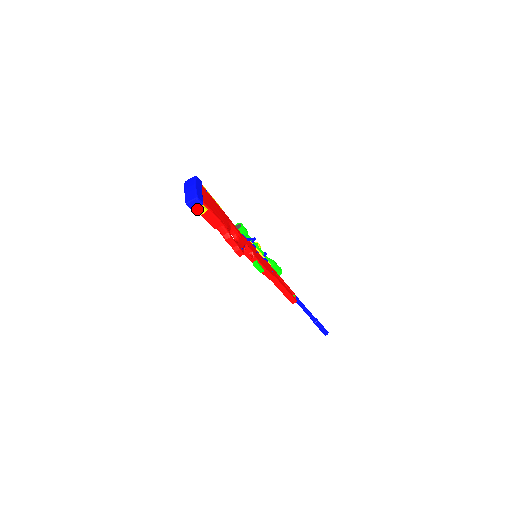
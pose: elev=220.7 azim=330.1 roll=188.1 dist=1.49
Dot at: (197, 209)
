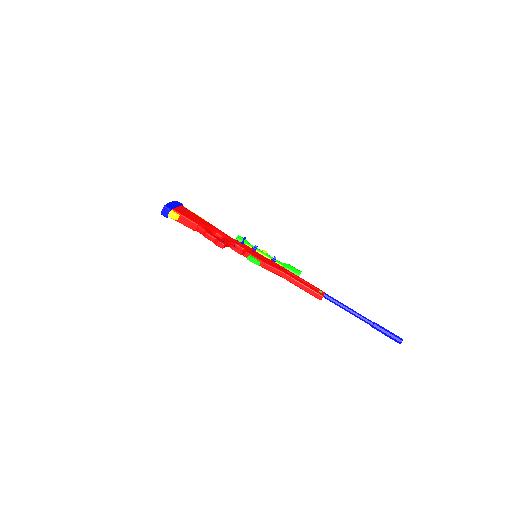
Dot at: (169, 215)
